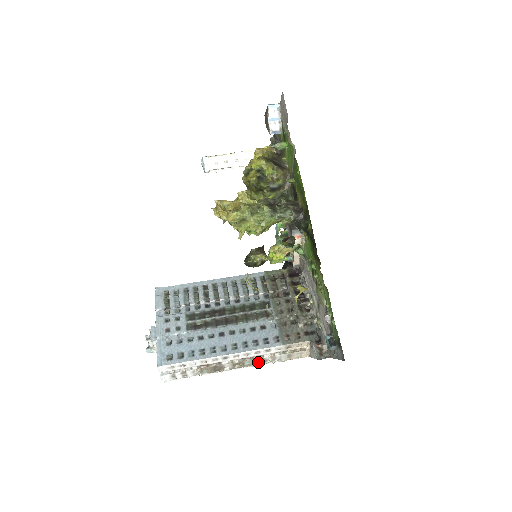
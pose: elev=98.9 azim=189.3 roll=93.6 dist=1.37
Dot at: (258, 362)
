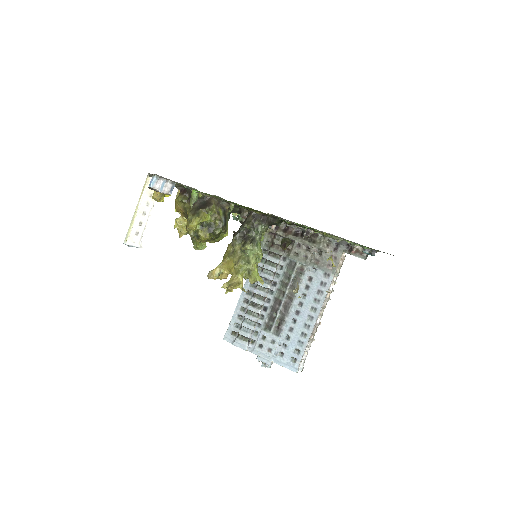
Dot at: occluded
